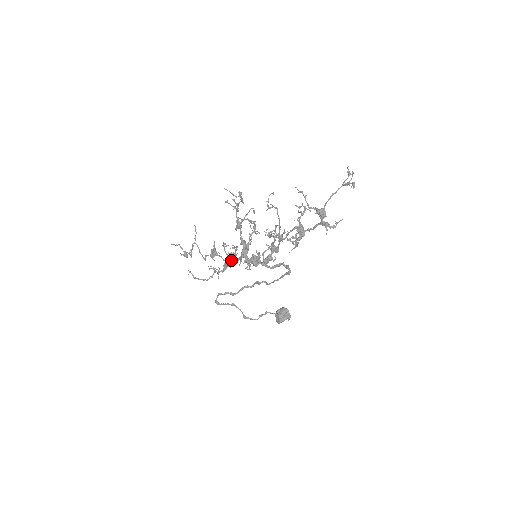
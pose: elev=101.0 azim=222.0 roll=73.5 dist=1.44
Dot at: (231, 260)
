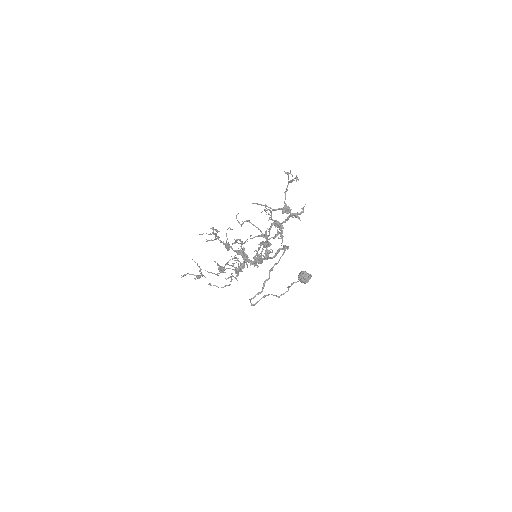
Dot at: (239, 268)
